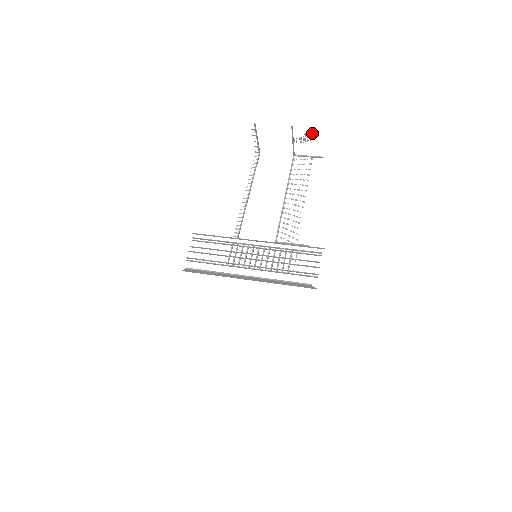
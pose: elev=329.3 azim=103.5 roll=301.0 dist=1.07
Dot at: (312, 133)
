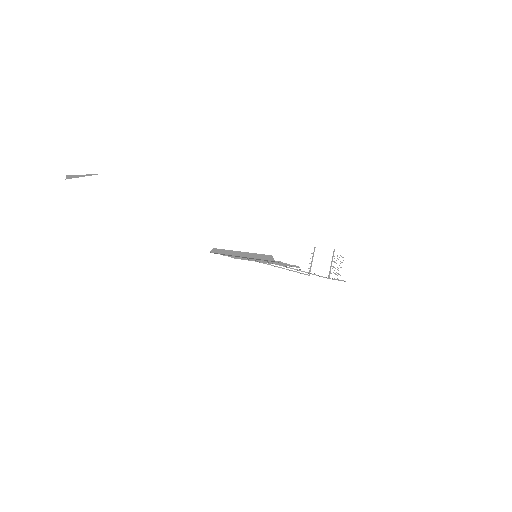
Dot at: occluded
